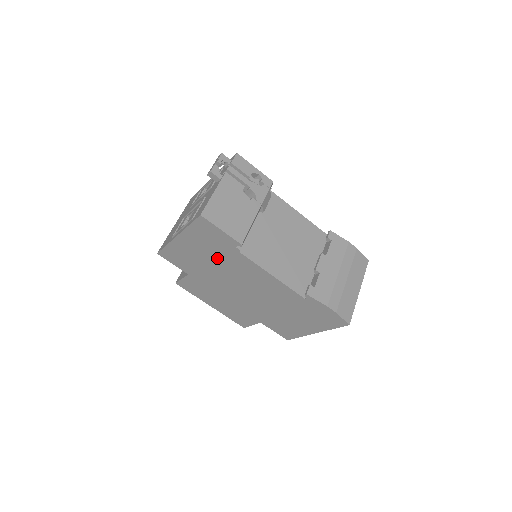
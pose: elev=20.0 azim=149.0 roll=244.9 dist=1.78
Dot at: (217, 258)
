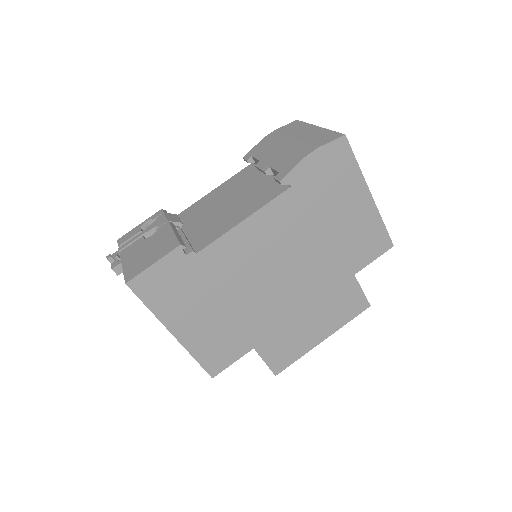
Dot at: (213, 292)
